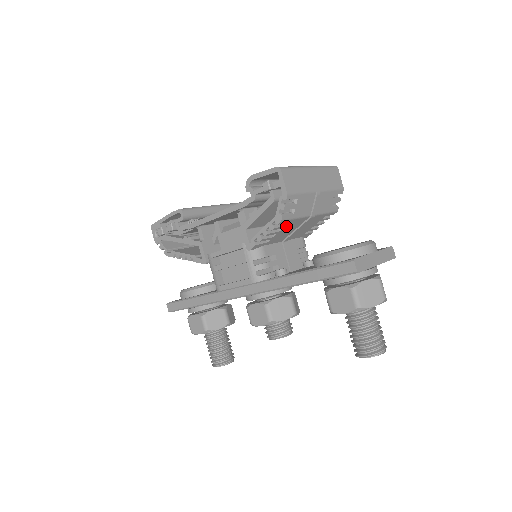
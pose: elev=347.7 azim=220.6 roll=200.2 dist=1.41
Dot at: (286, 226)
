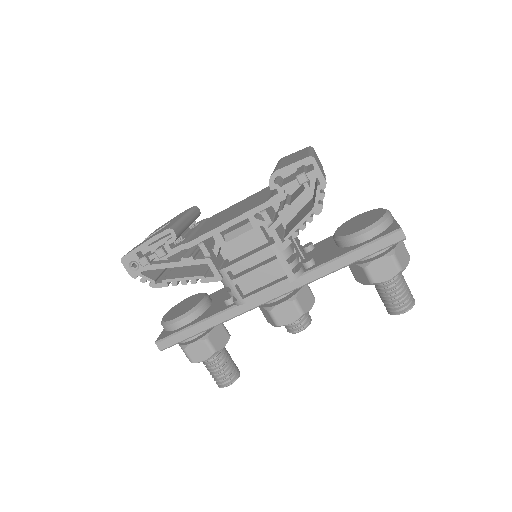
Dot at: occluded
